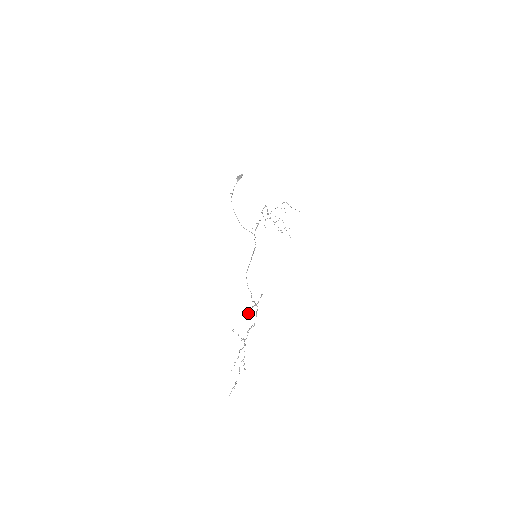
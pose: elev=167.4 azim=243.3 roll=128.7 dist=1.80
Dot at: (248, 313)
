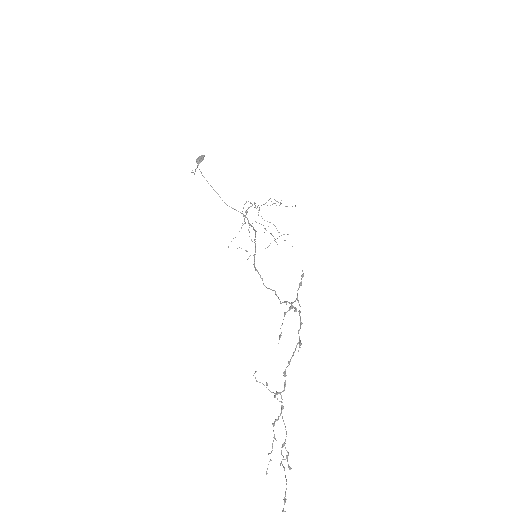
Dot at: occluded
